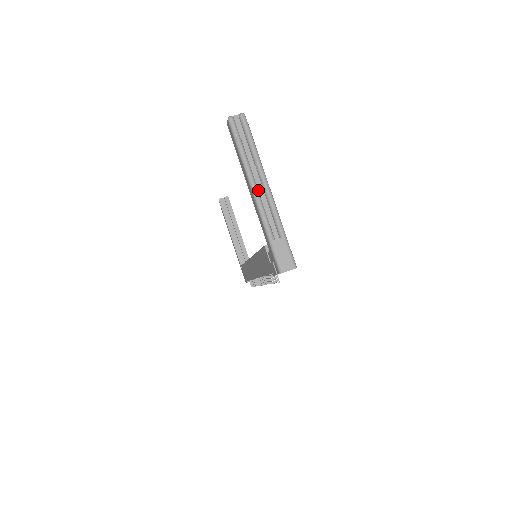
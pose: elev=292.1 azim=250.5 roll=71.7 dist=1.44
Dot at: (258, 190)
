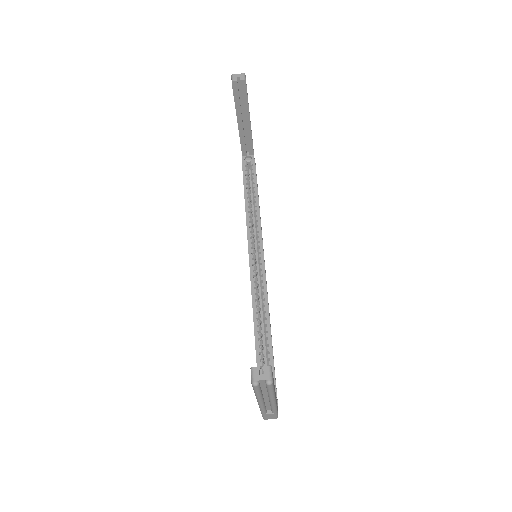
Dot at: (264, 400)
